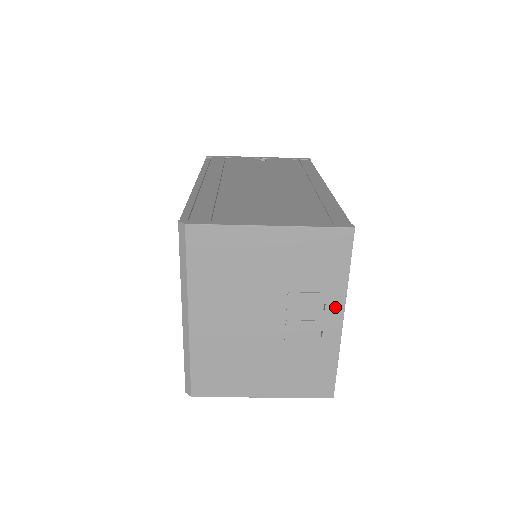
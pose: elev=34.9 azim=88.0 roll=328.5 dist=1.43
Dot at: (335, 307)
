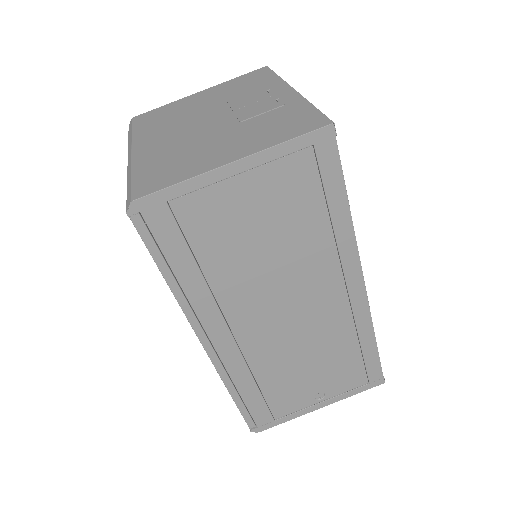
Dot at: (279, 88)
